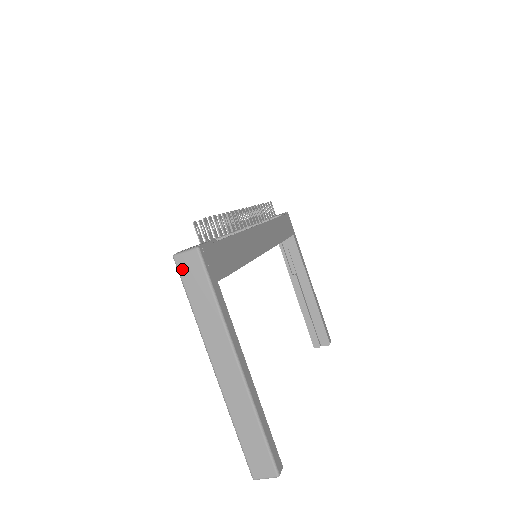
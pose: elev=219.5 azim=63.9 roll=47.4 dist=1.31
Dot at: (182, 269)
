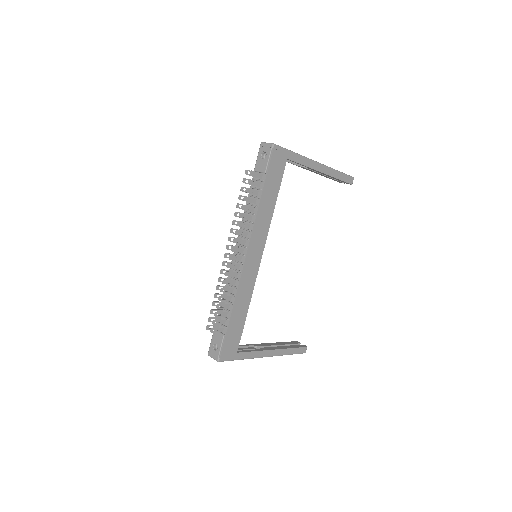
Dot at: occluded
